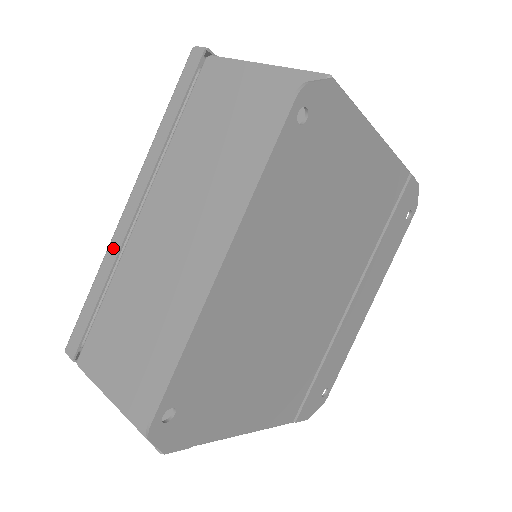
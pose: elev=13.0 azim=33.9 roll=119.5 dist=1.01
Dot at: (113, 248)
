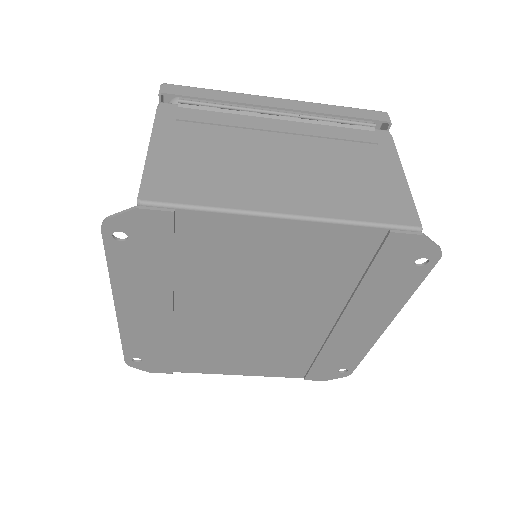
Dot at: occluded
